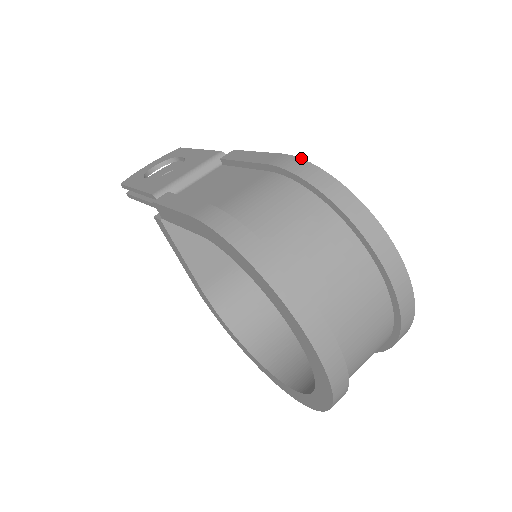
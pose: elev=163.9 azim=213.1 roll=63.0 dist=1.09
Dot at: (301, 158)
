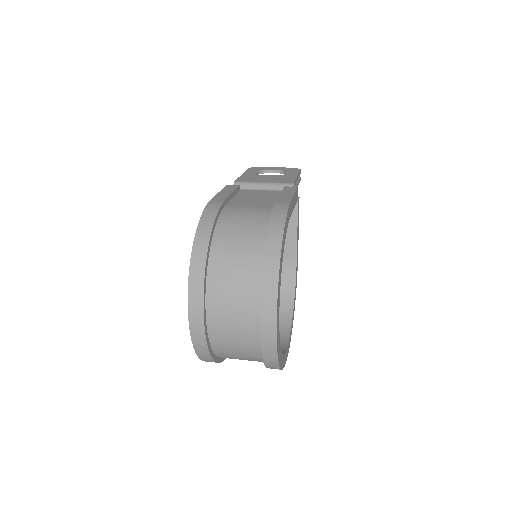
Dot at: (288, 211)
